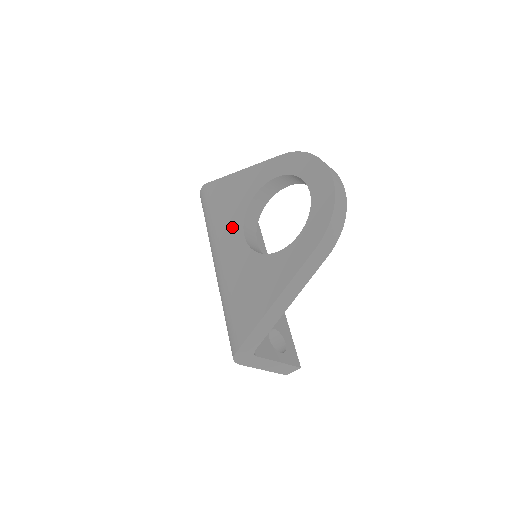
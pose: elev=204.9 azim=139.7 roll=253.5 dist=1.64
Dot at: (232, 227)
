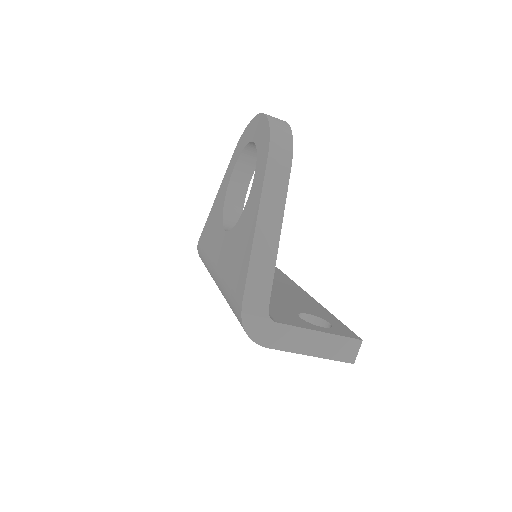
Dot at: (217, 238)
